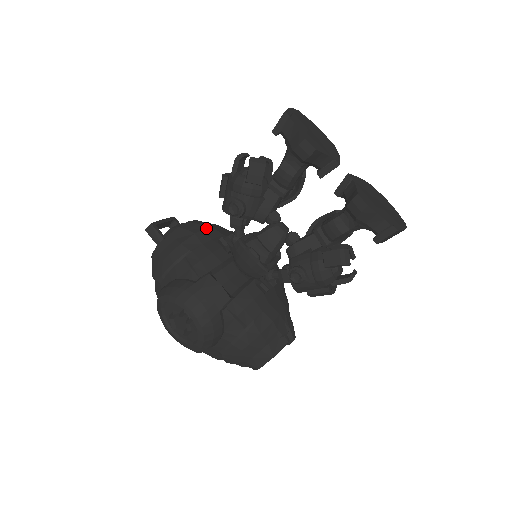
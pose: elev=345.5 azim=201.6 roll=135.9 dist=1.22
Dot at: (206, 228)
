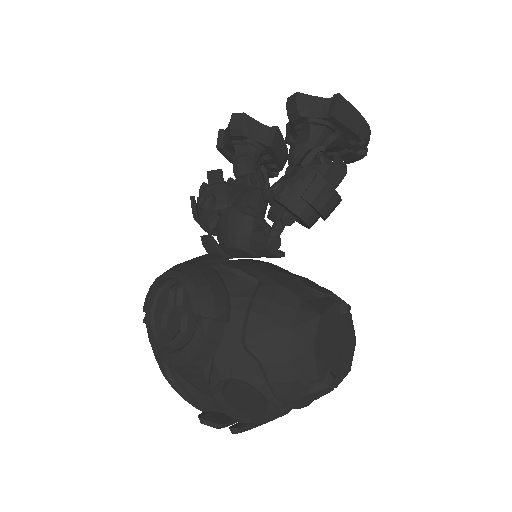
Dot at: occluded
